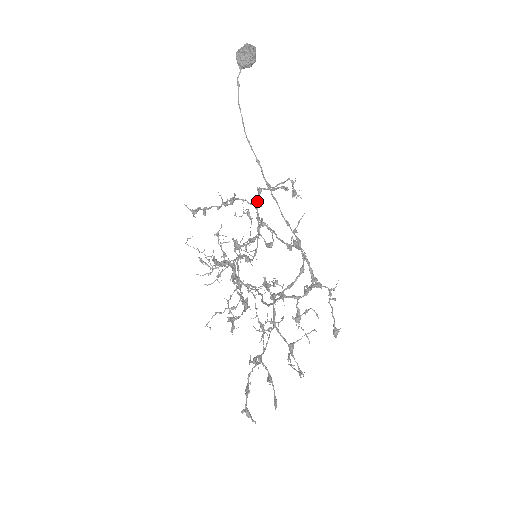
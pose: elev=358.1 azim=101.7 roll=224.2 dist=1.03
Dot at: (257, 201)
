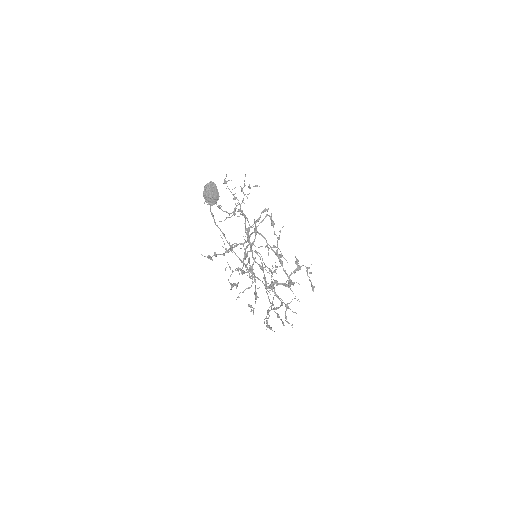
Dot at: (248, 237)
